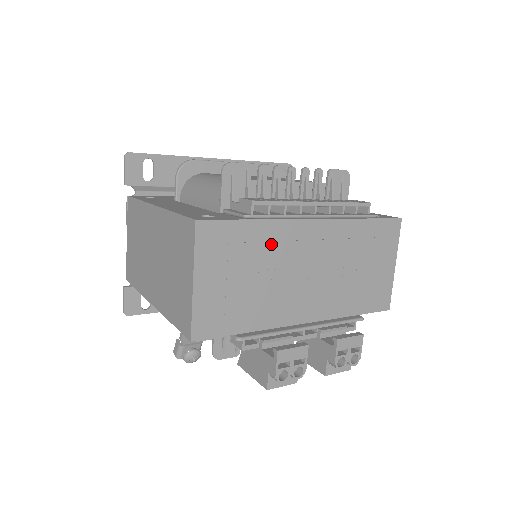
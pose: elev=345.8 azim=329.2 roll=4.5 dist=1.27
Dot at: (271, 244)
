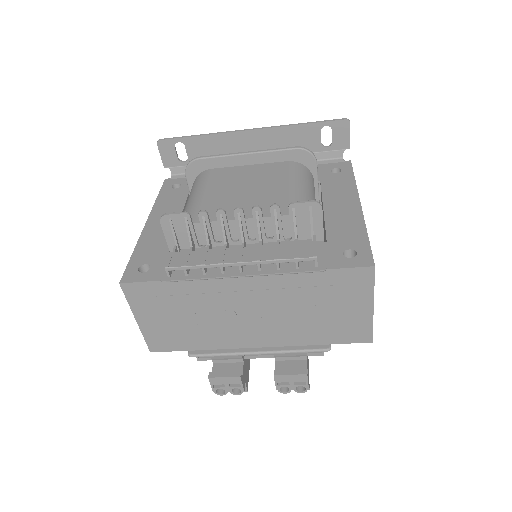
Dot at: (199, 295)
